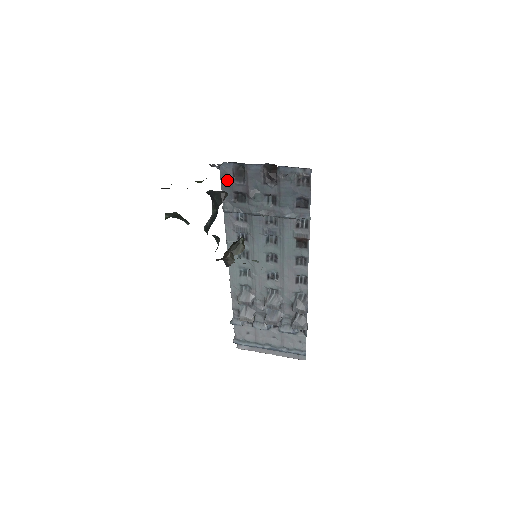
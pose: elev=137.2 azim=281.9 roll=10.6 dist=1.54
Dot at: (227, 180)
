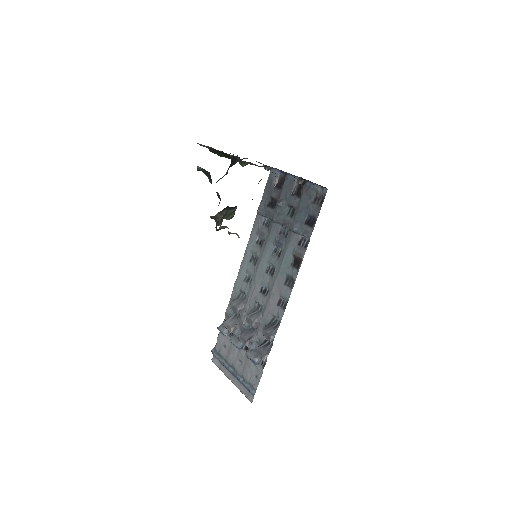
Dot at: (270, 185)
